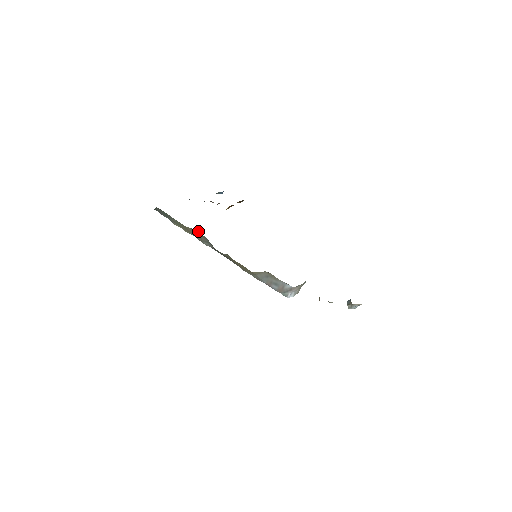
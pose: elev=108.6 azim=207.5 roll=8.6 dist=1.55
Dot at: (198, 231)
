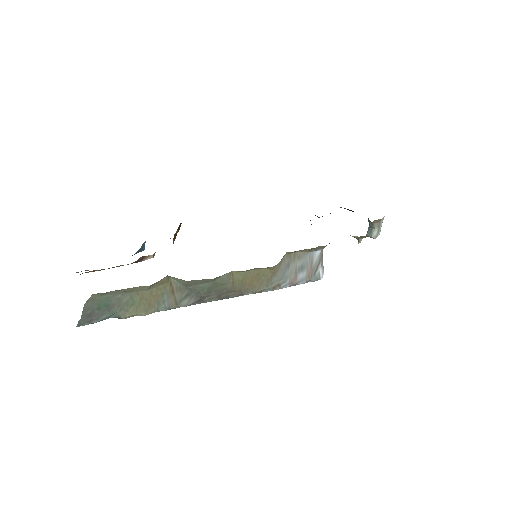
Dot at: (168, 283)
